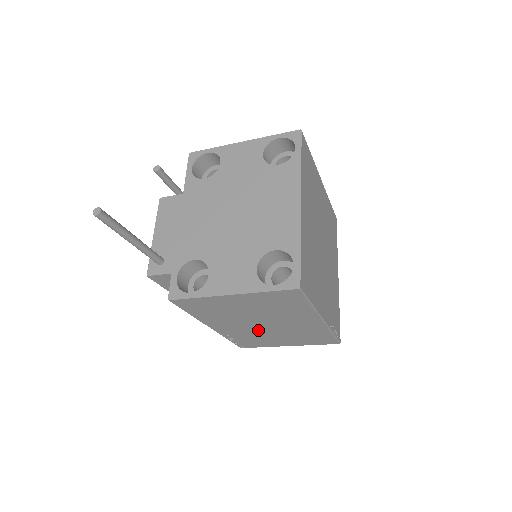
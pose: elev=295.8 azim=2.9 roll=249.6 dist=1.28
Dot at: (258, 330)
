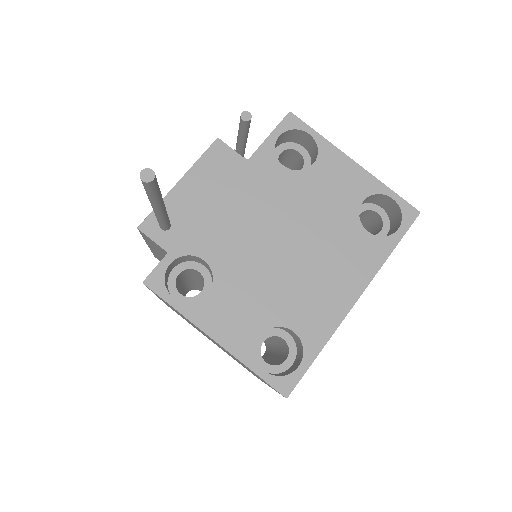
Dot at: occluded
